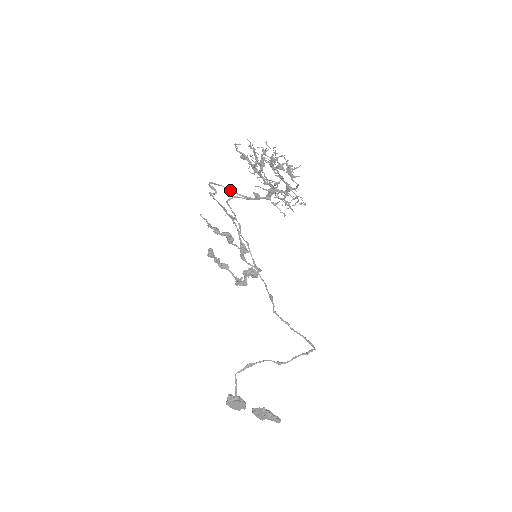
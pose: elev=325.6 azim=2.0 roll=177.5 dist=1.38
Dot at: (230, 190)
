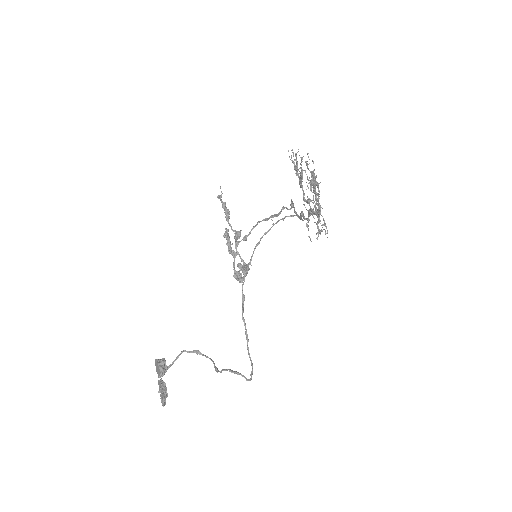
Dot at: (293, 206)
